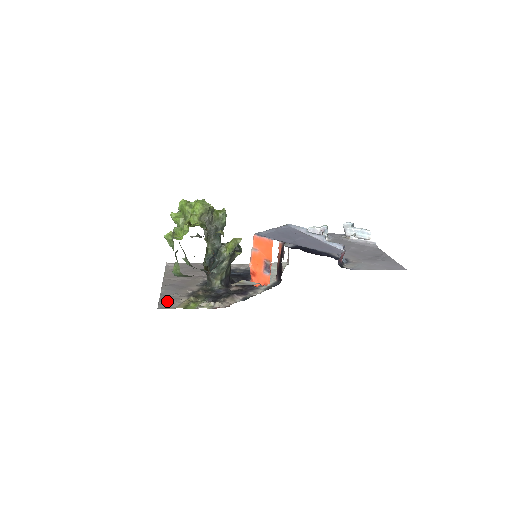
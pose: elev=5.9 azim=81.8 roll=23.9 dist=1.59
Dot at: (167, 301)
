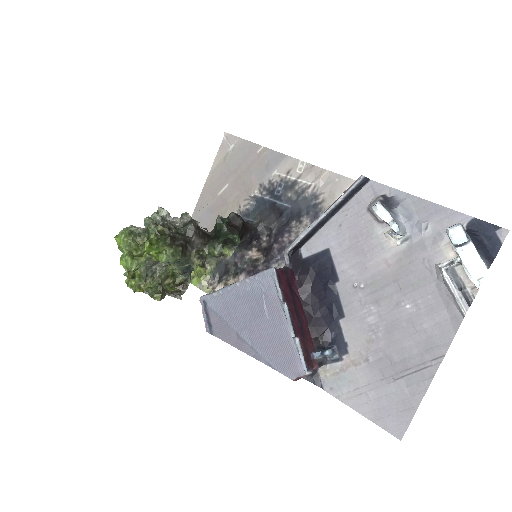
Dot at: occluded
